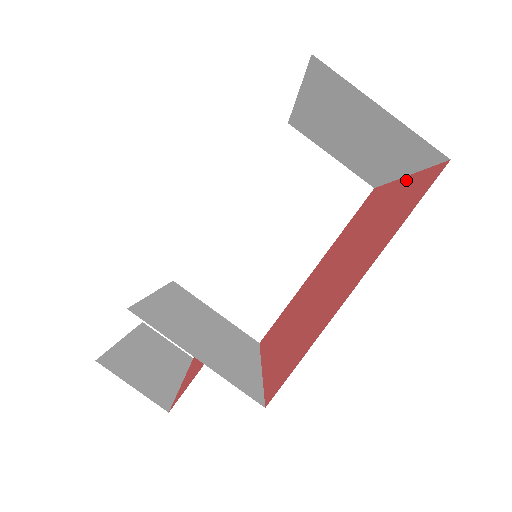
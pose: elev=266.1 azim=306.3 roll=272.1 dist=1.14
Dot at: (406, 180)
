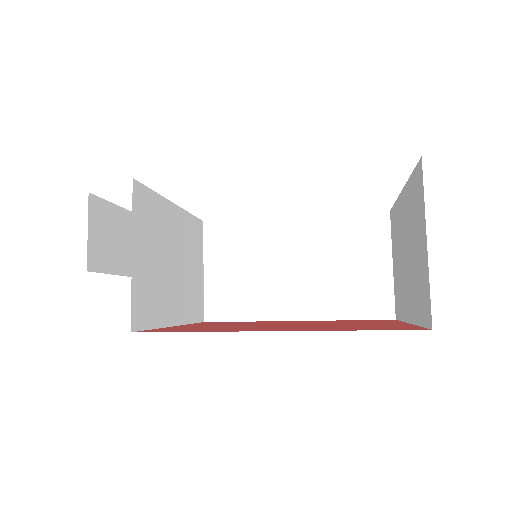
Dot at: (405, 324)
